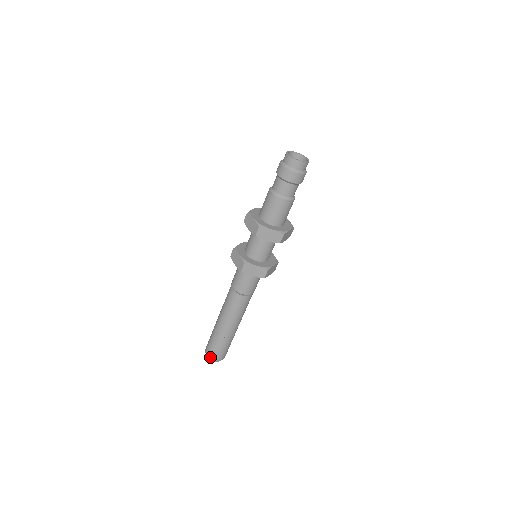
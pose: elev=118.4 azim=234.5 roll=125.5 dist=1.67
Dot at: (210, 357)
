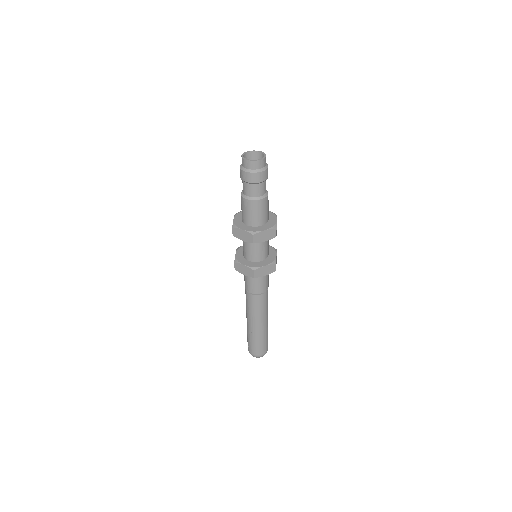
Dot at: (249, 351)
